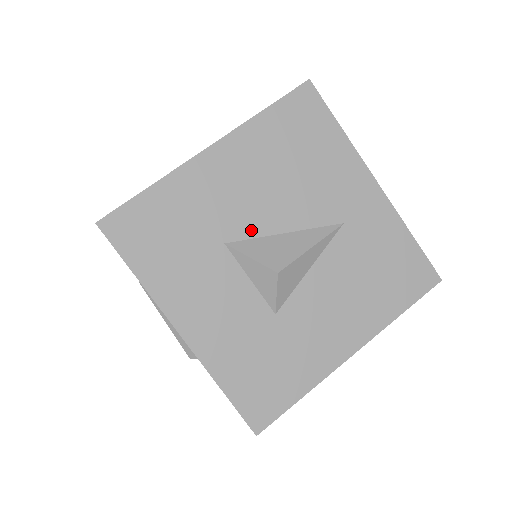
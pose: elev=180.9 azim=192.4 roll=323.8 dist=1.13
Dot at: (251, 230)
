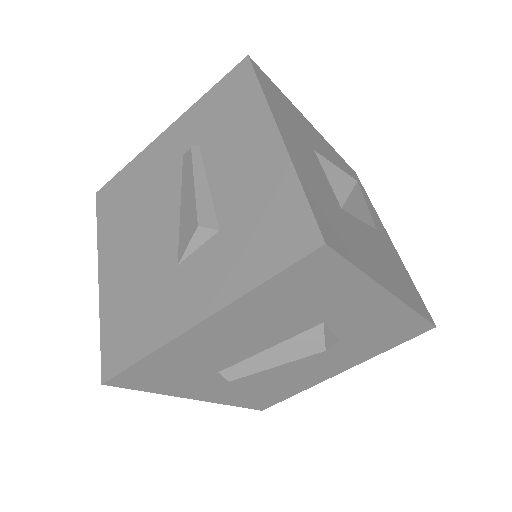
Dot at: occluded
